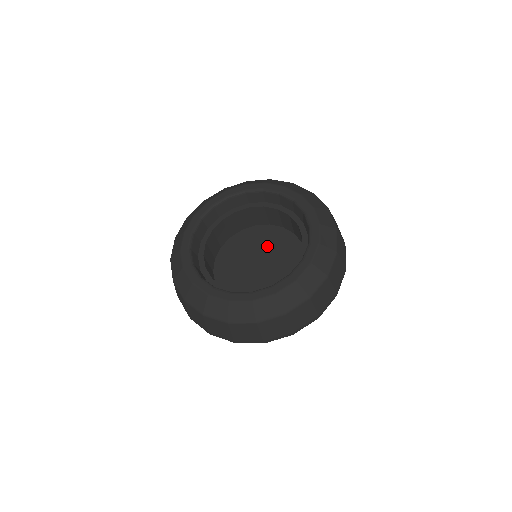
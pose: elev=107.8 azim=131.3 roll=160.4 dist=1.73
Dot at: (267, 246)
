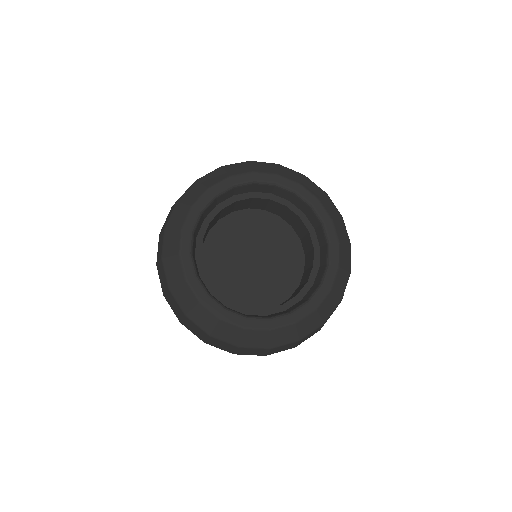
Dot at: (268, 242)
